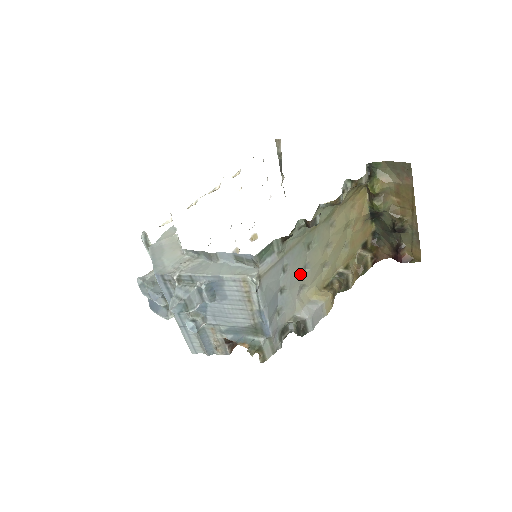
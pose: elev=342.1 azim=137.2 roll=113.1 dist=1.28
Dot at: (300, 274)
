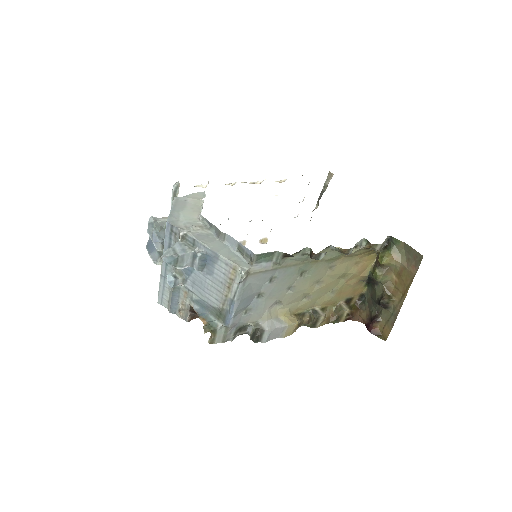
Dot at: (282, 291)
